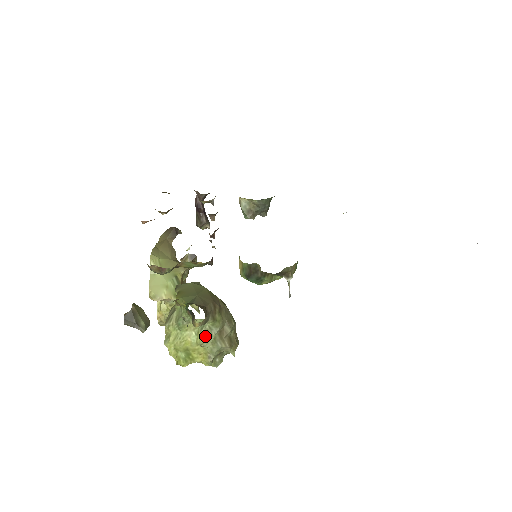
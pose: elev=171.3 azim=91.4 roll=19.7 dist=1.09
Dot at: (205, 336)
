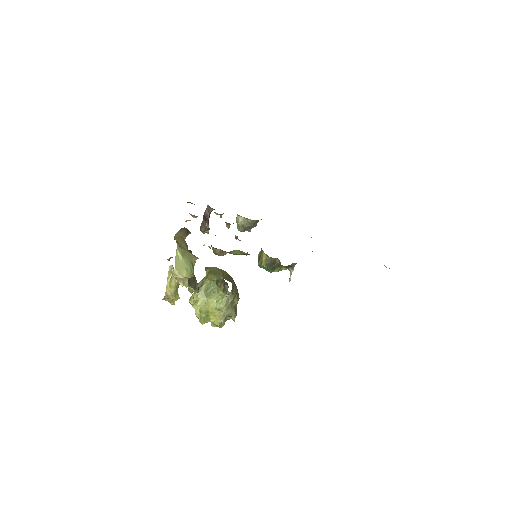
Dot at: (224, 303)
